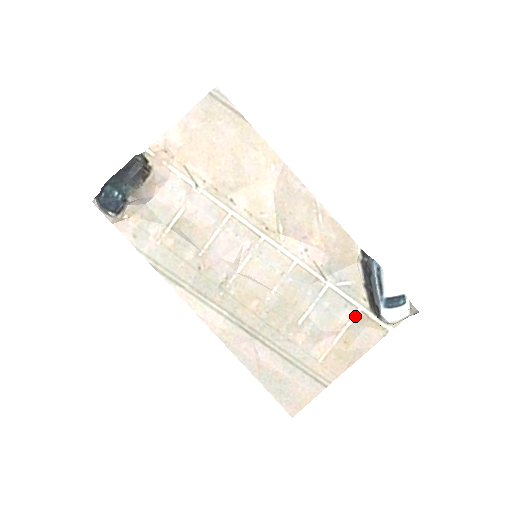
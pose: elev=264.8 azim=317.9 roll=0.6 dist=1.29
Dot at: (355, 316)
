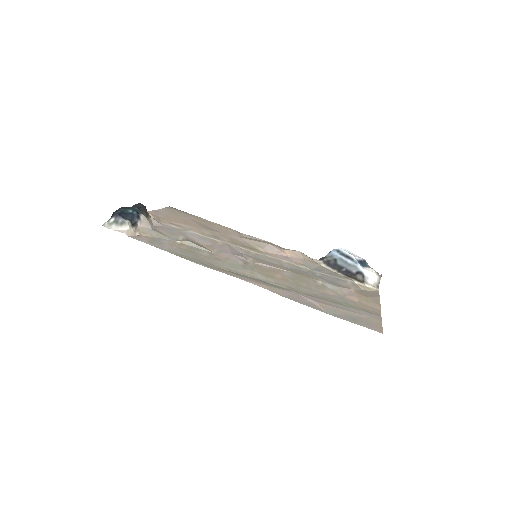
Dot at: (350, 284)
